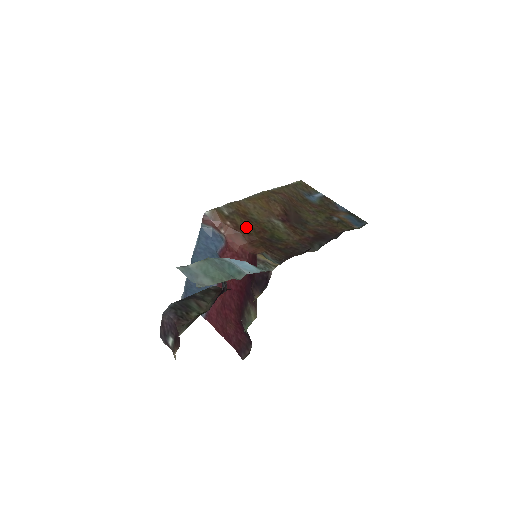
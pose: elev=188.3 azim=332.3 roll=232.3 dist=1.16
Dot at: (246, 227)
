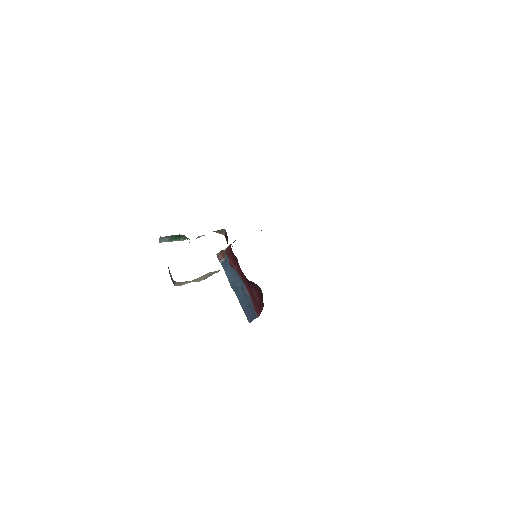
Dot at: occluded
